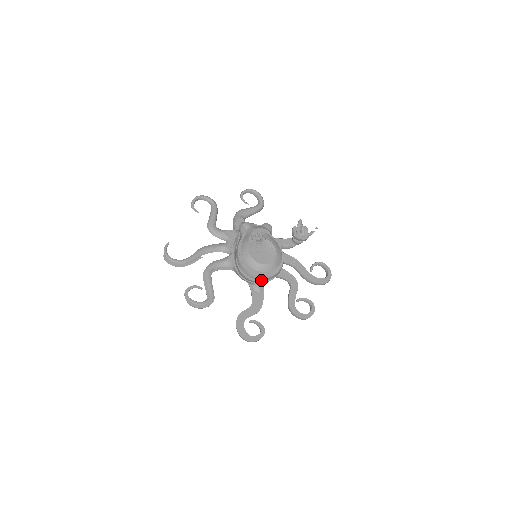
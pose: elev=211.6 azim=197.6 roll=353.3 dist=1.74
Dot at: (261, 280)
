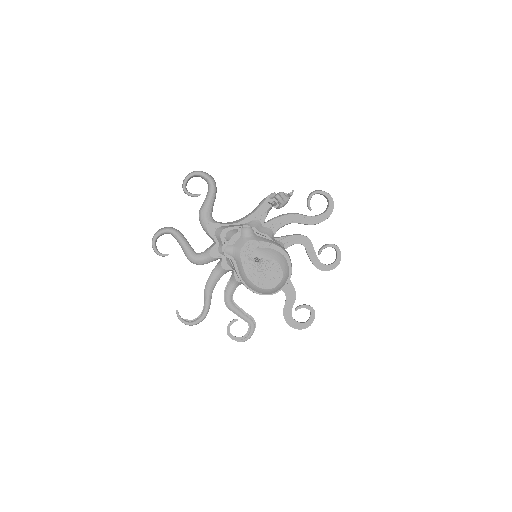
Dot at: occluded
